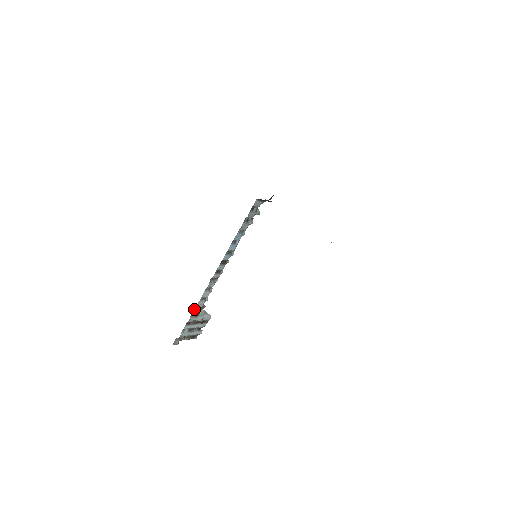
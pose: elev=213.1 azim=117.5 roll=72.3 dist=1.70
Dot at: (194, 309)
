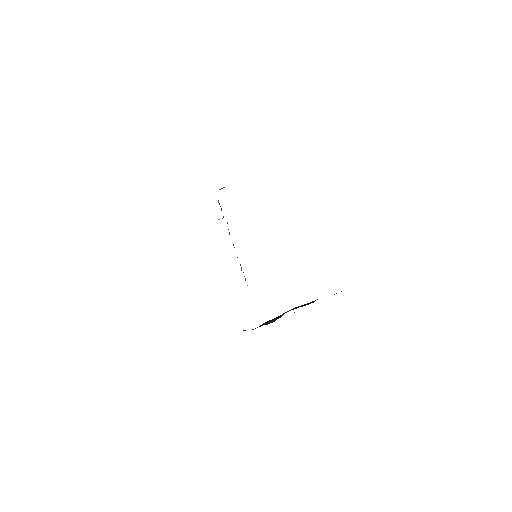
Dot at: occluded
